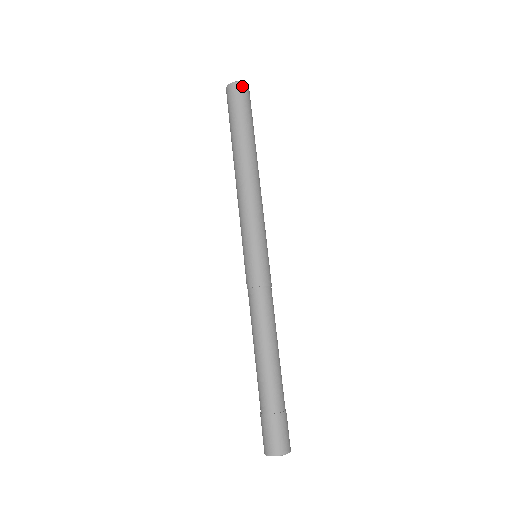
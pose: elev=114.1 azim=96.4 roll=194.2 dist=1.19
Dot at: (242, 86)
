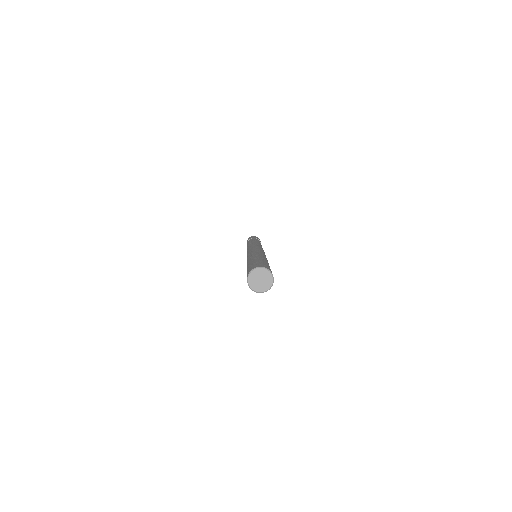
Dot at: (264, 291)
